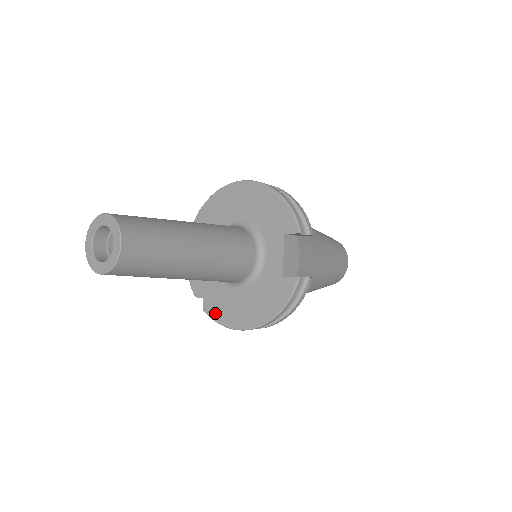
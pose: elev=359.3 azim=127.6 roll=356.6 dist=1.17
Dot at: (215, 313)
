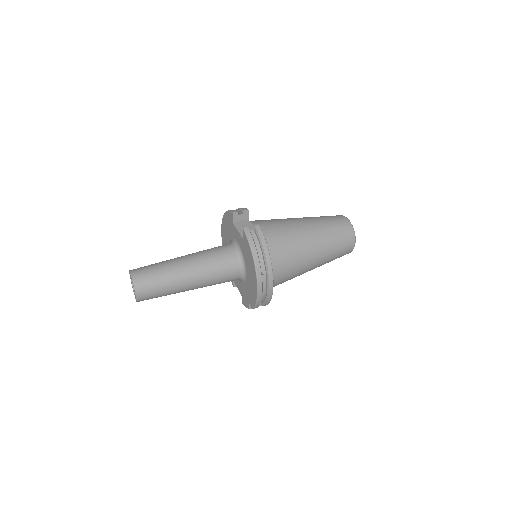
Dot at: (253, 301)
